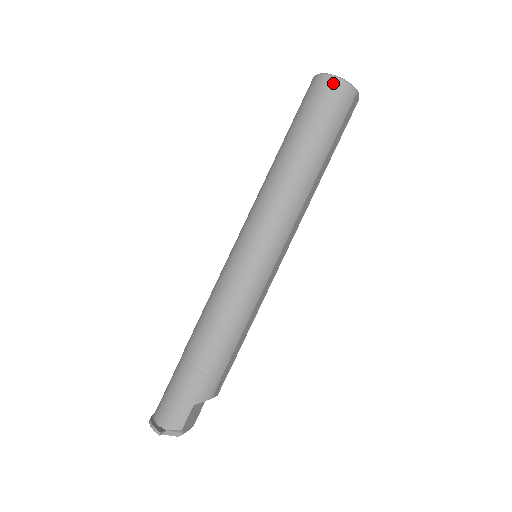
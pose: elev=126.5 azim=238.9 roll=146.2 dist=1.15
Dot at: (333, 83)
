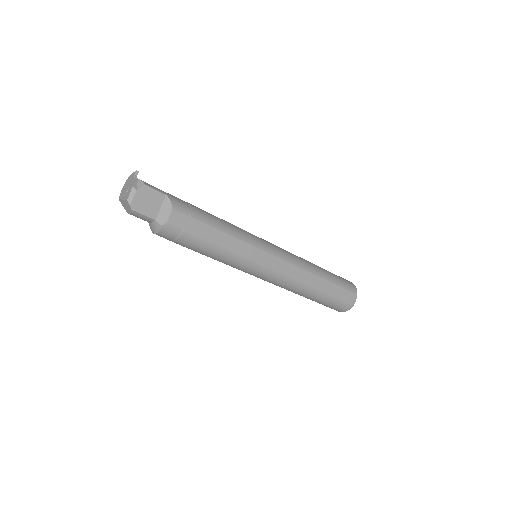
Dot at: (349, 281)
